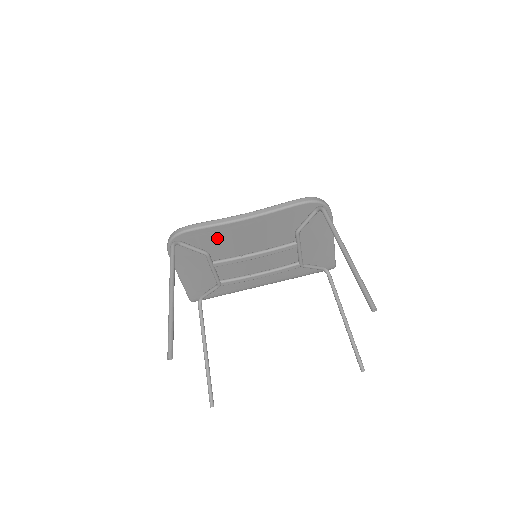
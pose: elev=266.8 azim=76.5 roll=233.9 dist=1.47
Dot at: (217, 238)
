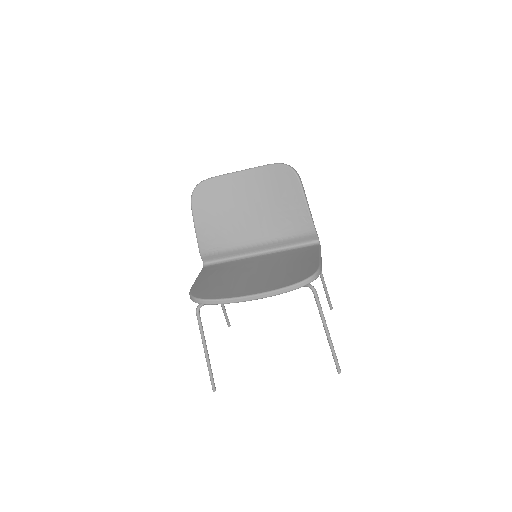
Dot at: occluded
